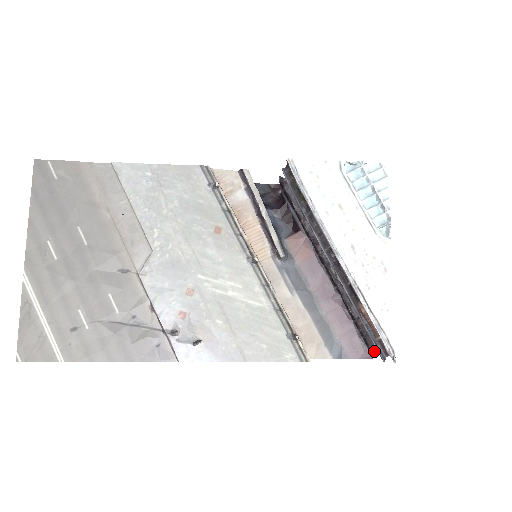
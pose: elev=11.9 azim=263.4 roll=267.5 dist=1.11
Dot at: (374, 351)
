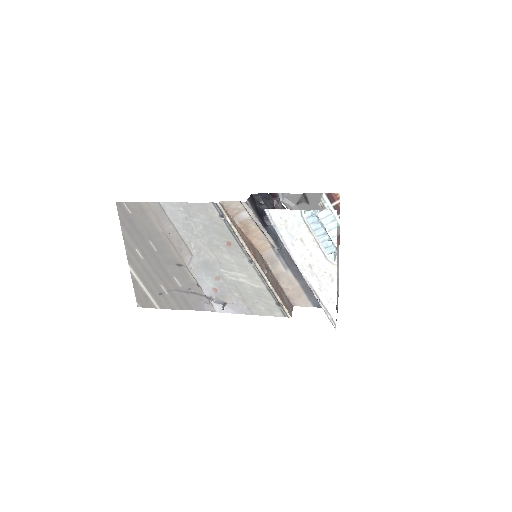
Dot at: (337, 309)
